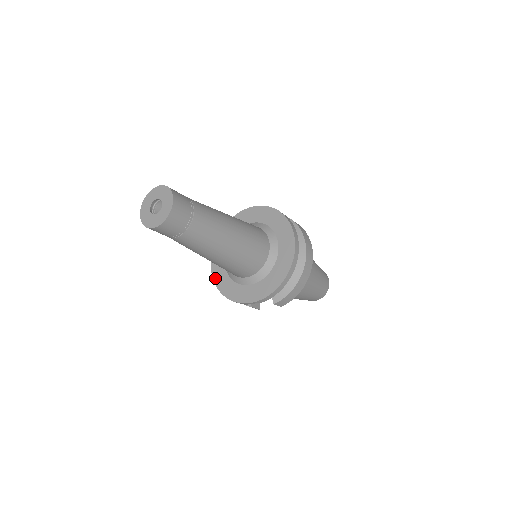
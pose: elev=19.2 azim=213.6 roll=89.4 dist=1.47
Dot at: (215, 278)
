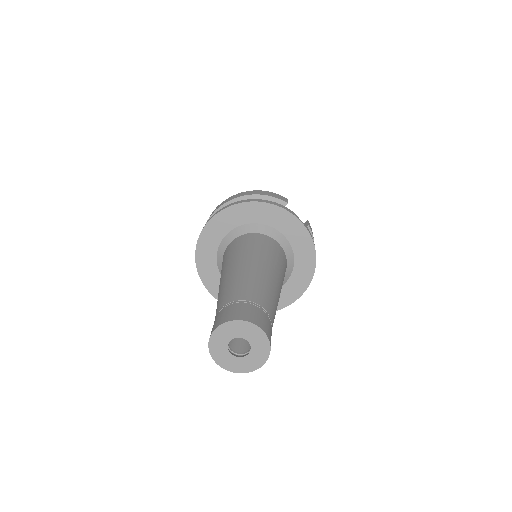
Dot at: (202, 239)
